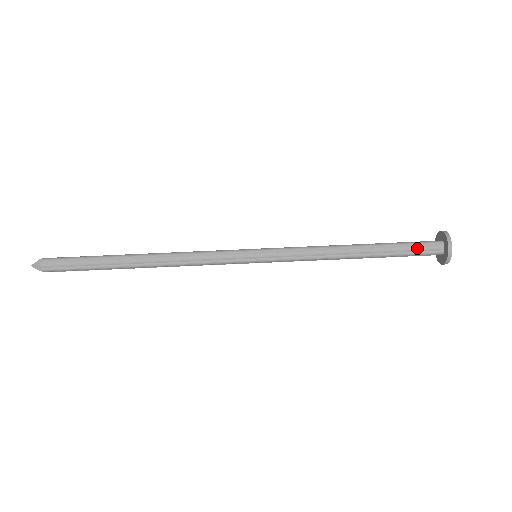
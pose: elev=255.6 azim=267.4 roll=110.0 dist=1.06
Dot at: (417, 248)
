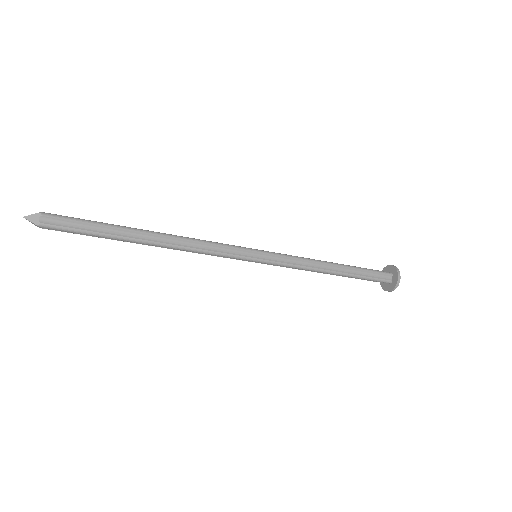
Dot at: (372, 280)
